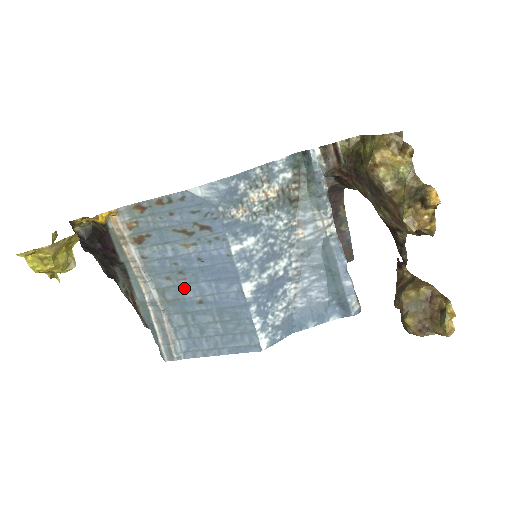
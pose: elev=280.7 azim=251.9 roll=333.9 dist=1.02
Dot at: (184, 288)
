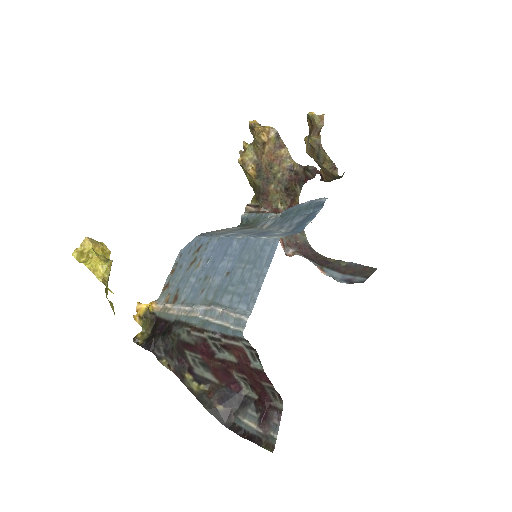
Dot at: (214, 282)
